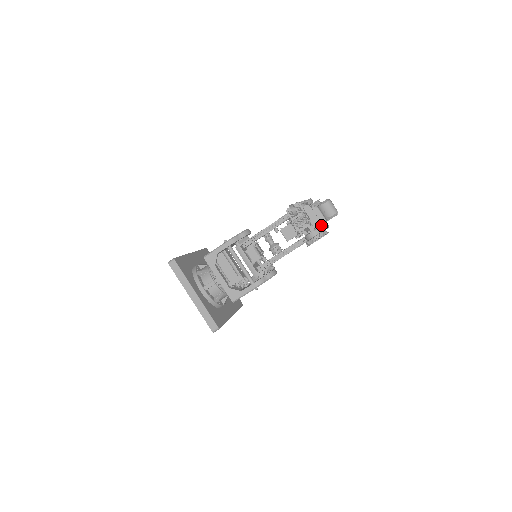
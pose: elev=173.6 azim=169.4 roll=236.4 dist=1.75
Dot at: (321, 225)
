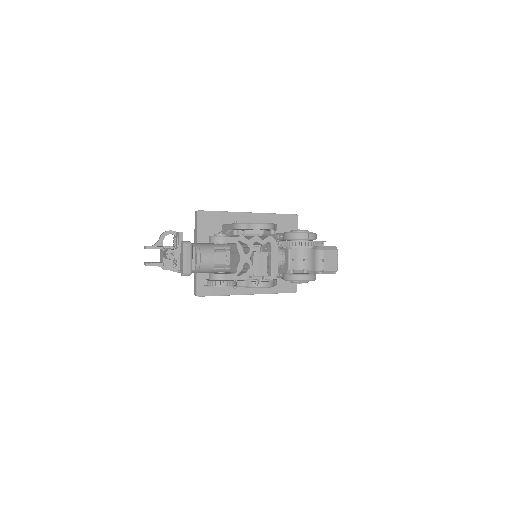
Dot at: (182, 273)
